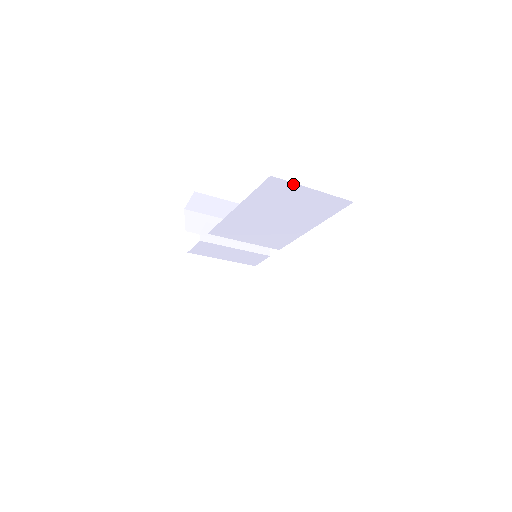
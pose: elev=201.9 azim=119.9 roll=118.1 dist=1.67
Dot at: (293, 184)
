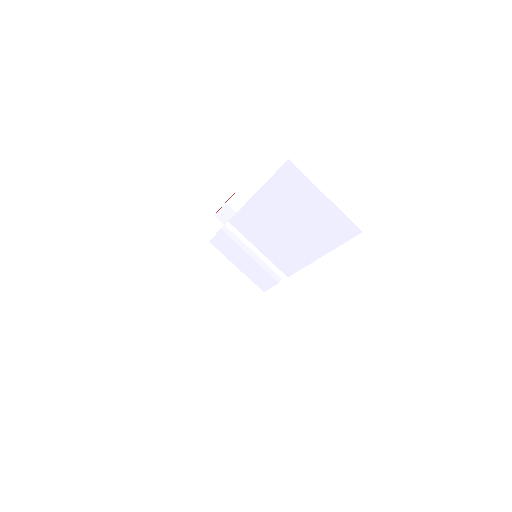
Dot at: (307, 180)
